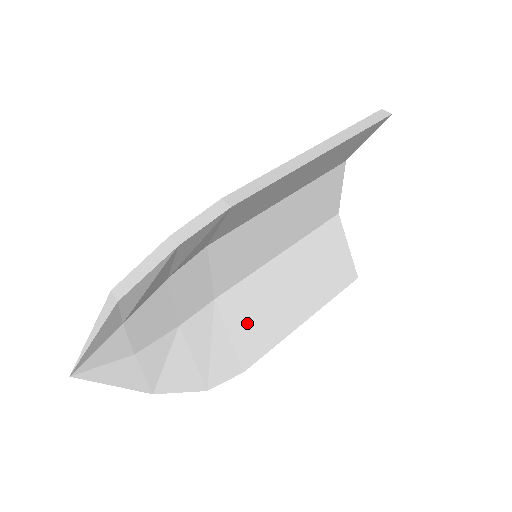
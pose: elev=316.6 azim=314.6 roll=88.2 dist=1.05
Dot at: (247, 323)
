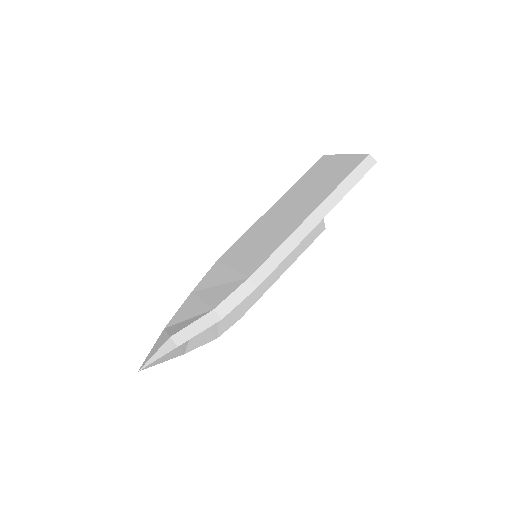
Dot at: occluded
